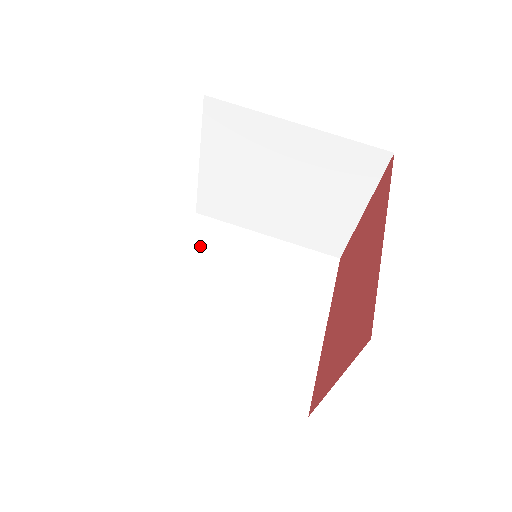
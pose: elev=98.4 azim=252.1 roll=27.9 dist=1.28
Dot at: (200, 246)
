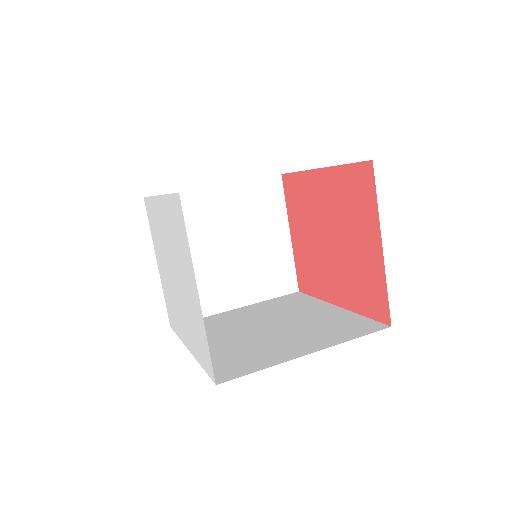
Dot at: occluded
